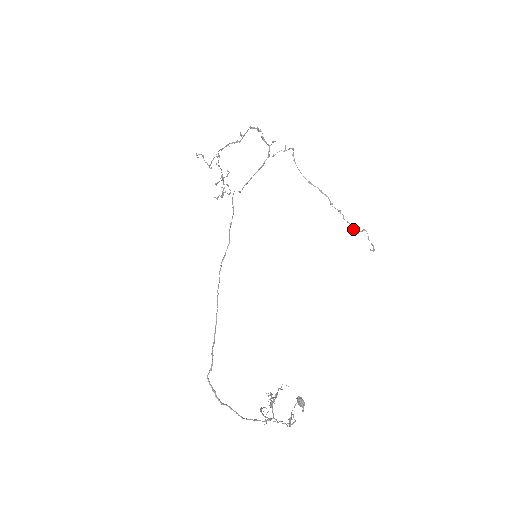
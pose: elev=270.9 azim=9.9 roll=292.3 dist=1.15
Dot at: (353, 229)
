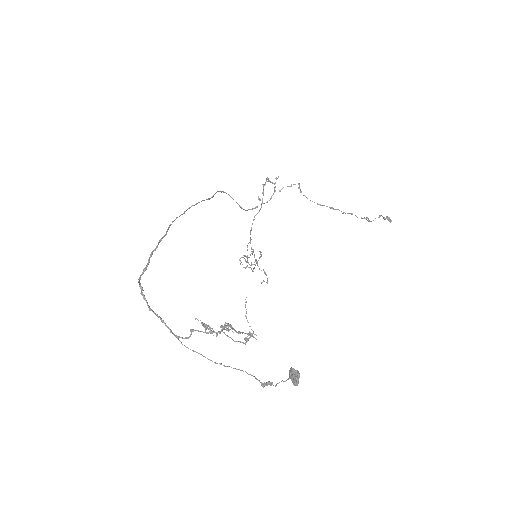
Dot at: occluded
